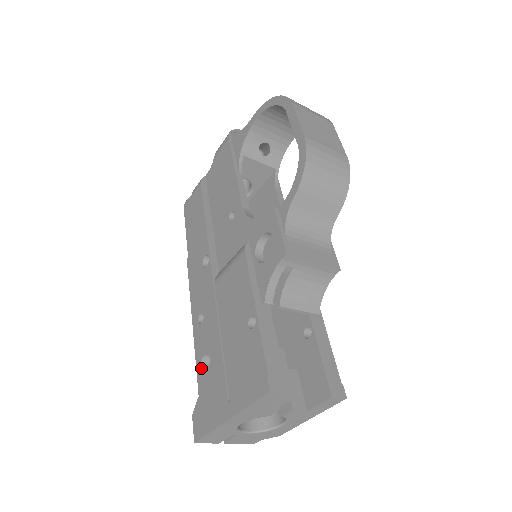
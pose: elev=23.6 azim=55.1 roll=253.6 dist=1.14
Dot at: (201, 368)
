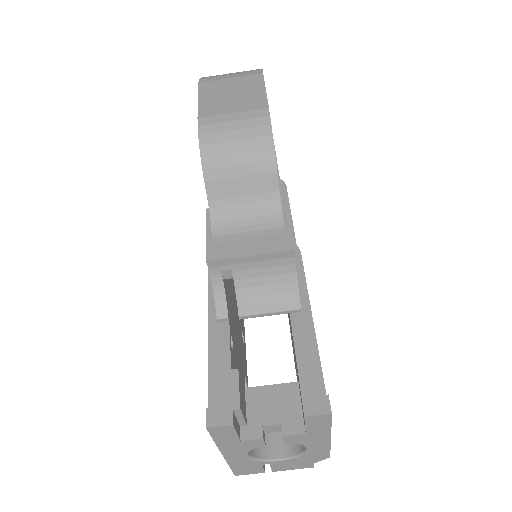
Dot at: occluded
